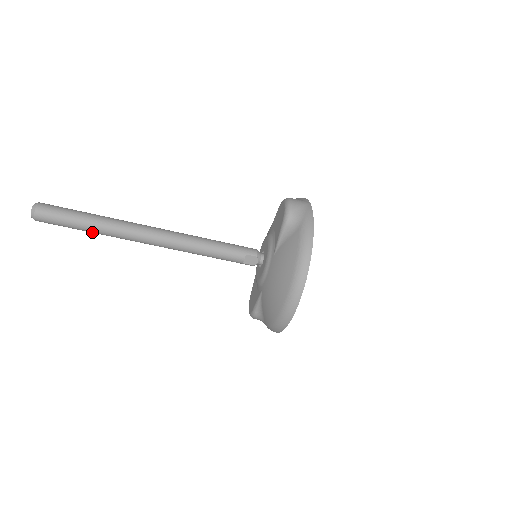
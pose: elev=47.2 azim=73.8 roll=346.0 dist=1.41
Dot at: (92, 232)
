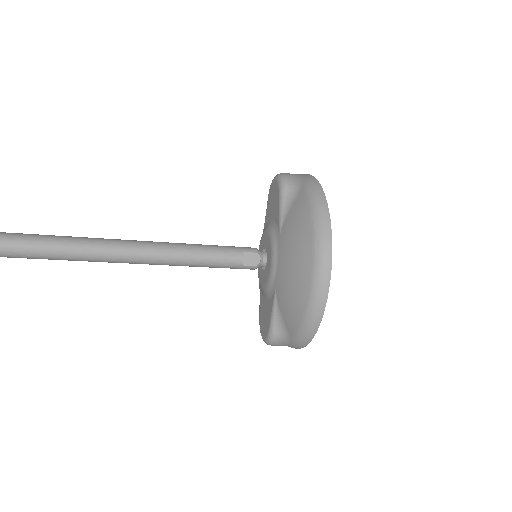
Dot at: (37, 256)
